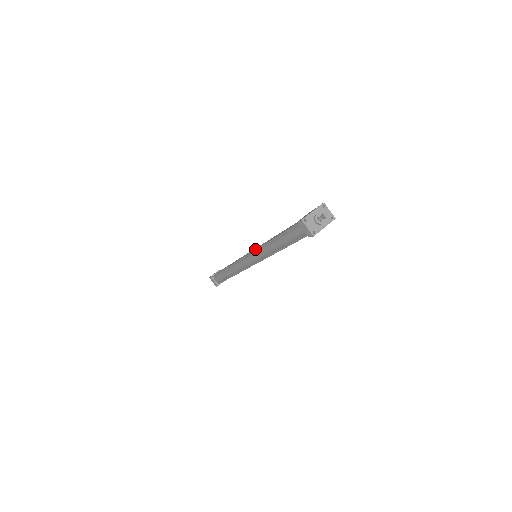
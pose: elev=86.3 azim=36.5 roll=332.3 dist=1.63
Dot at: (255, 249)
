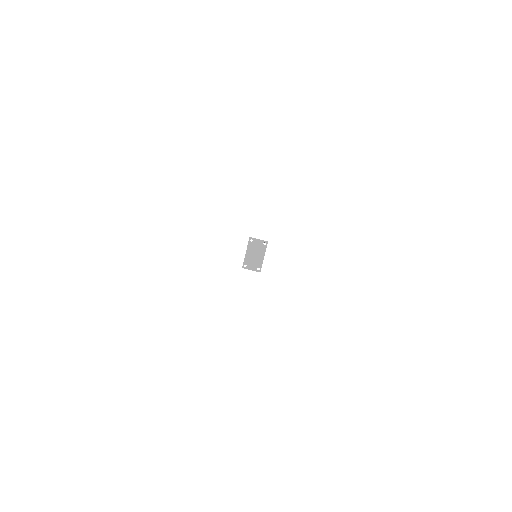
Dot at: occluded
